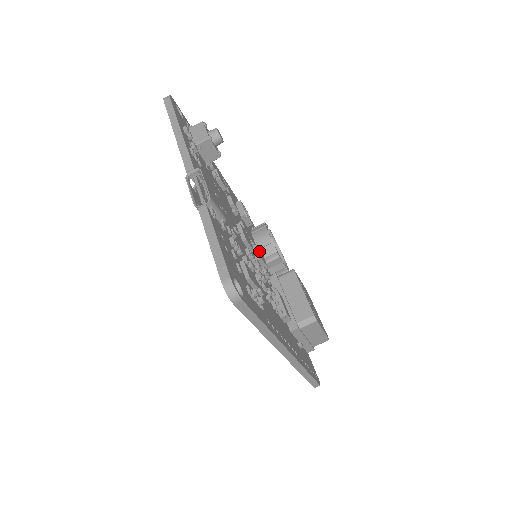
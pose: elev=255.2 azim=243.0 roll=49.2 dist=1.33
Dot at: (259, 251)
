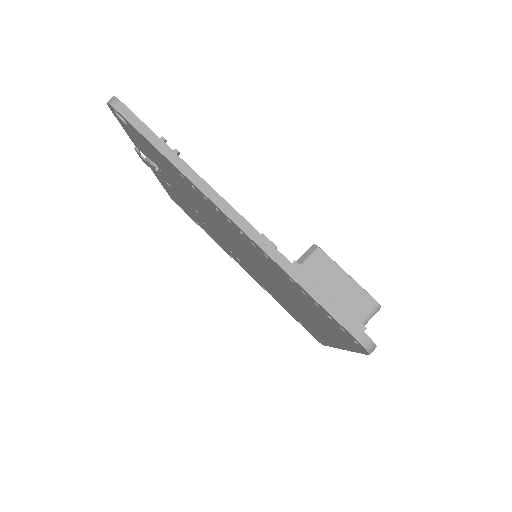
Dot at: occluded
